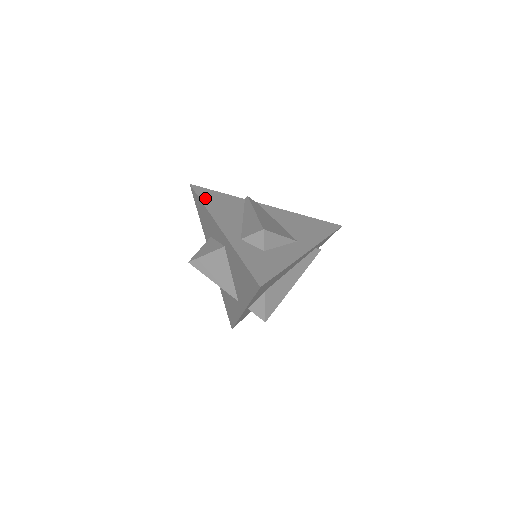
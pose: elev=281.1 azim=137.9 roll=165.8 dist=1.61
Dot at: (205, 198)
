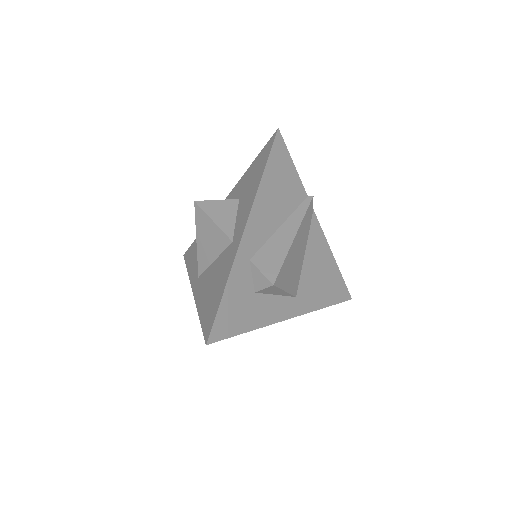
Dot at: (273, 166)
